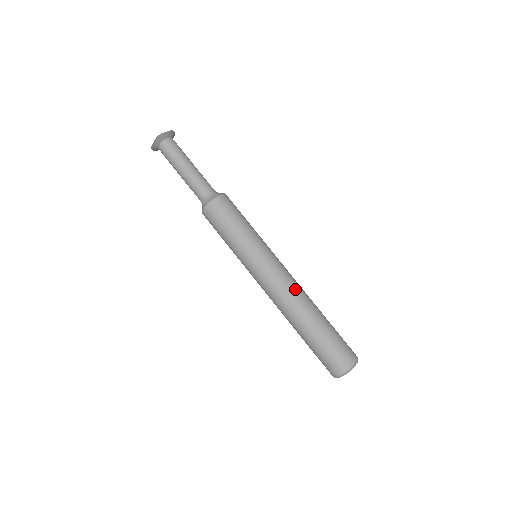
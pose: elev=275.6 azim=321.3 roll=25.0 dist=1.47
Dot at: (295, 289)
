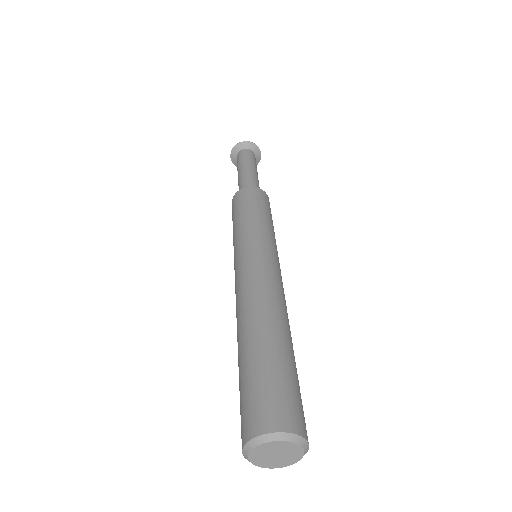
Dot at: (285, 300)
